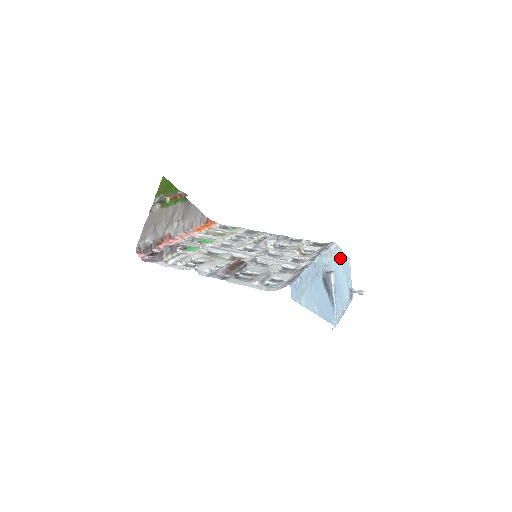
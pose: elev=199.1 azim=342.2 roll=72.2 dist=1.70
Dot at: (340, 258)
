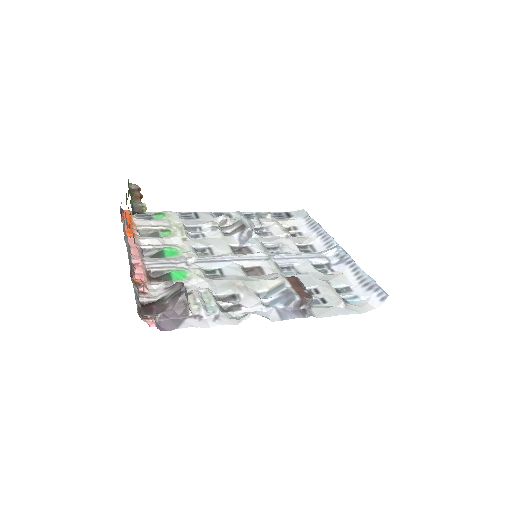
Dot at: occluded
